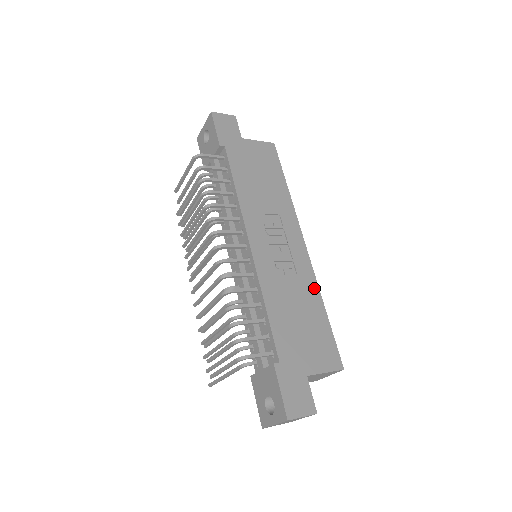
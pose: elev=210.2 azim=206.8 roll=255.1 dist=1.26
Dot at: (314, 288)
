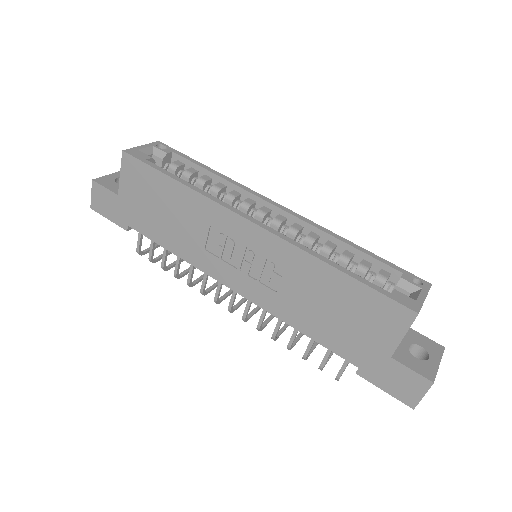
Dot at: (307, 261)
